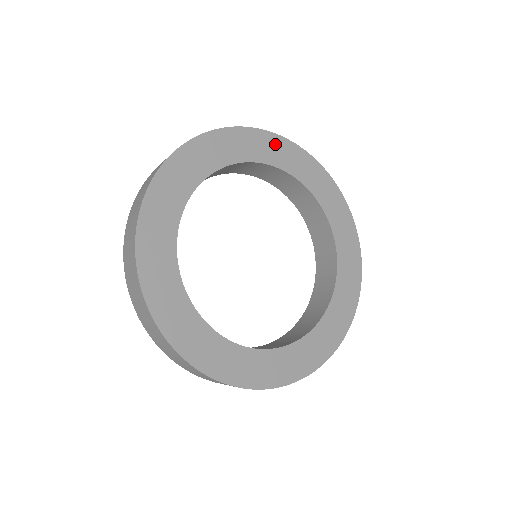
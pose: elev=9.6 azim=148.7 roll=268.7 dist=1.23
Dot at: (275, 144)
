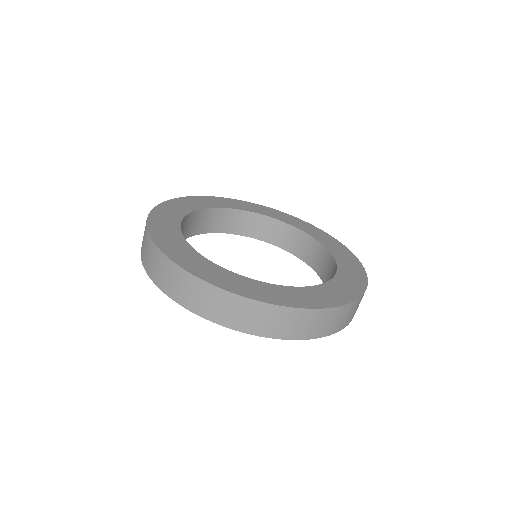
Dot at: (193, 200)
